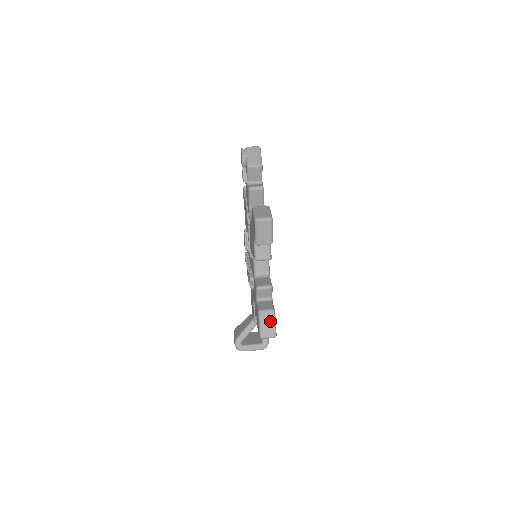
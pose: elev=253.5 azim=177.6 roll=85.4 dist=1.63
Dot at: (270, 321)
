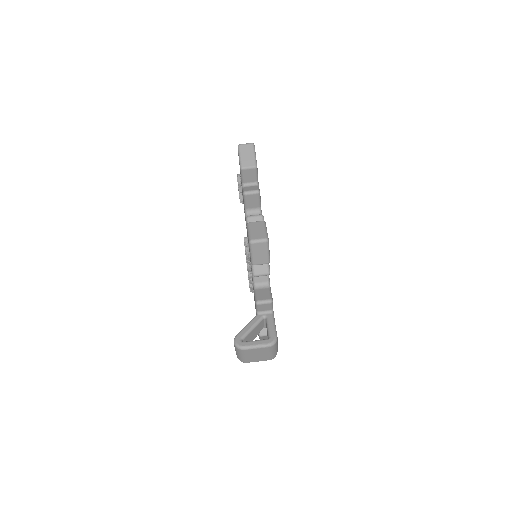
Dot at: (260, 228)
